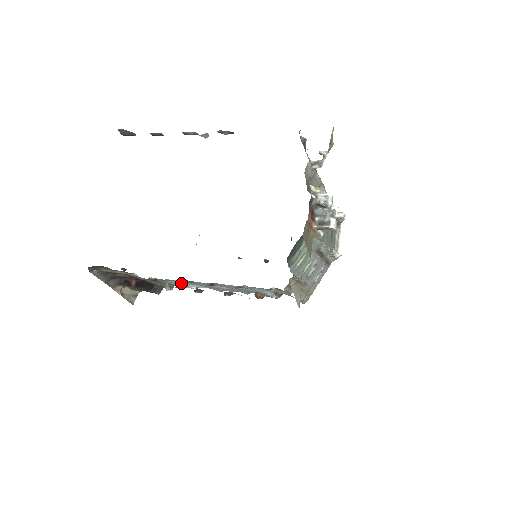
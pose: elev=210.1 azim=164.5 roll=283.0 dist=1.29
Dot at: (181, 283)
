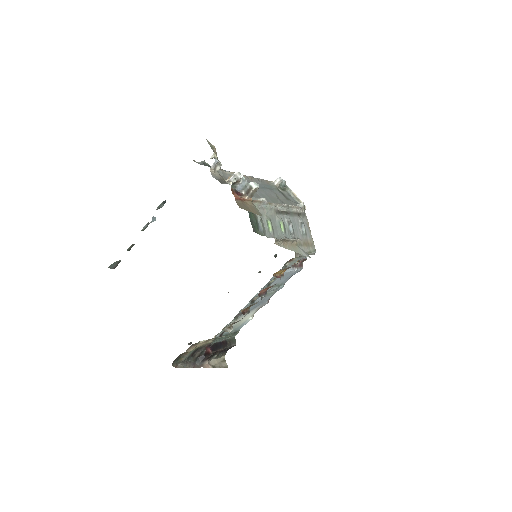
Dot at: (238, 322)
